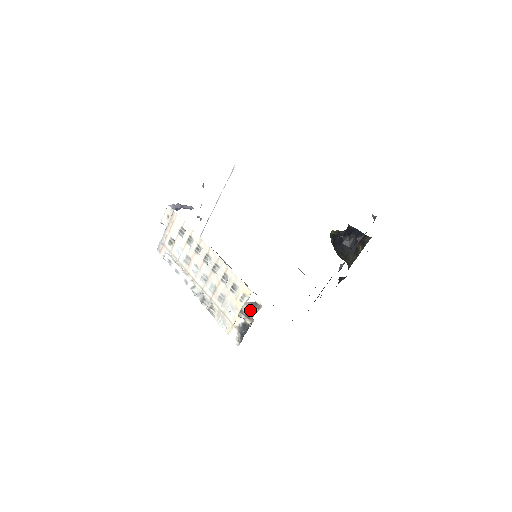
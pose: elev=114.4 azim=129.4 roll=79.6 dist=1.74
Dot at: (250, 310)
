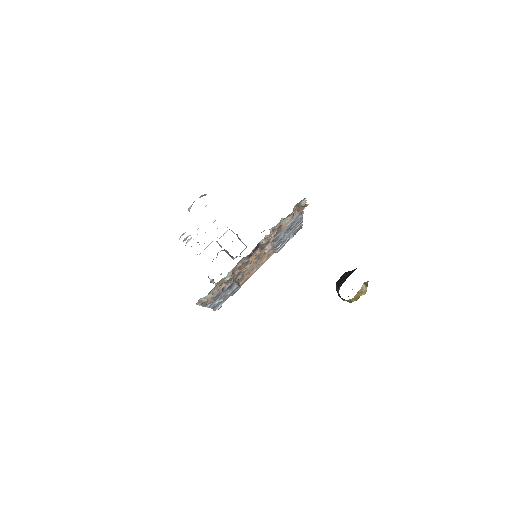
Dot at: occluded
